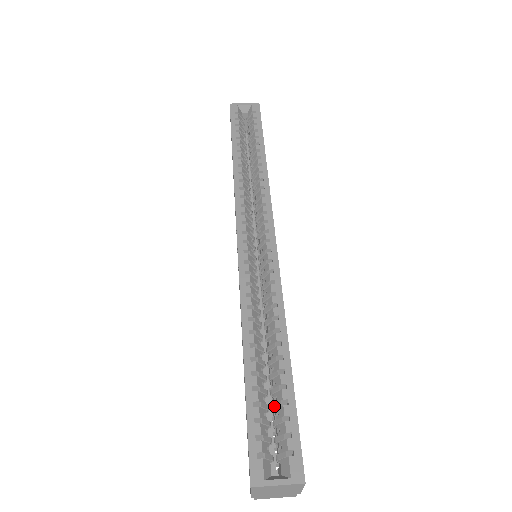
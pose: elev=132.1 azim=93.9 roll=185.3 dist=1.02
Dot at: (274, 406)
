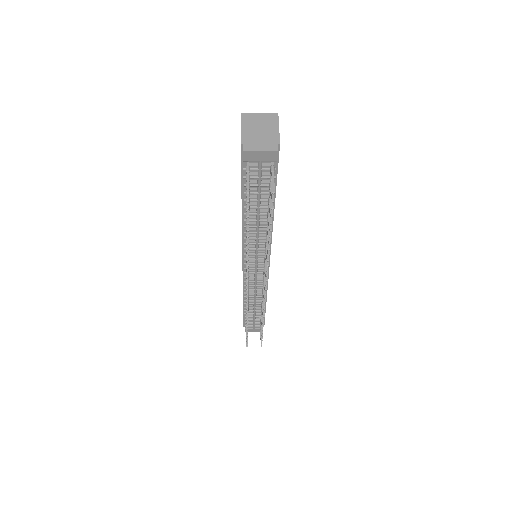
Dot at: occluded
